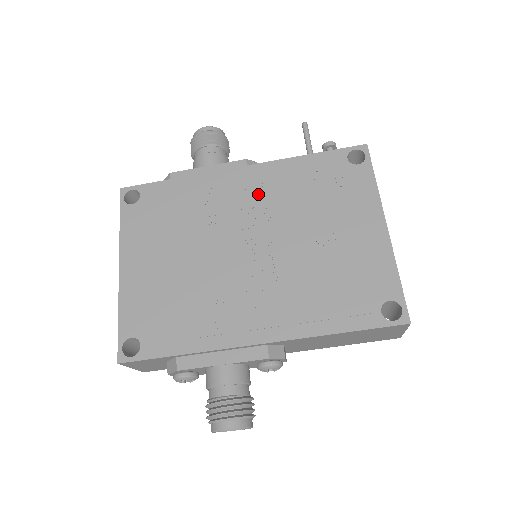
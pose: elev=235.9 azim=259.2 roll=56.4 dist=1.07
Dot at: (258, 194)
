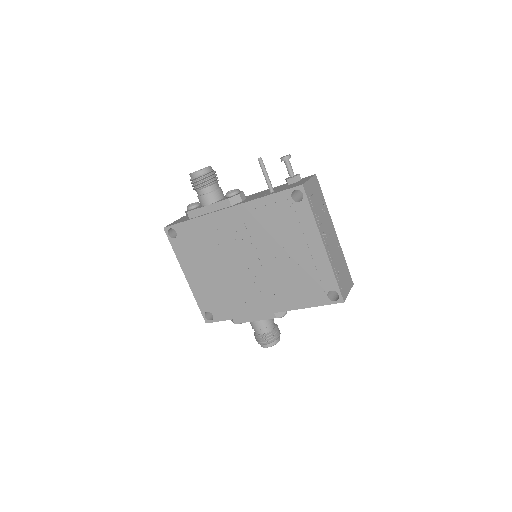
Dot at: (243, 228)
